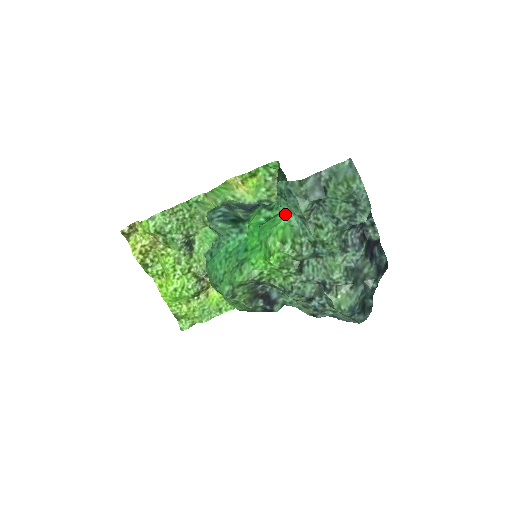
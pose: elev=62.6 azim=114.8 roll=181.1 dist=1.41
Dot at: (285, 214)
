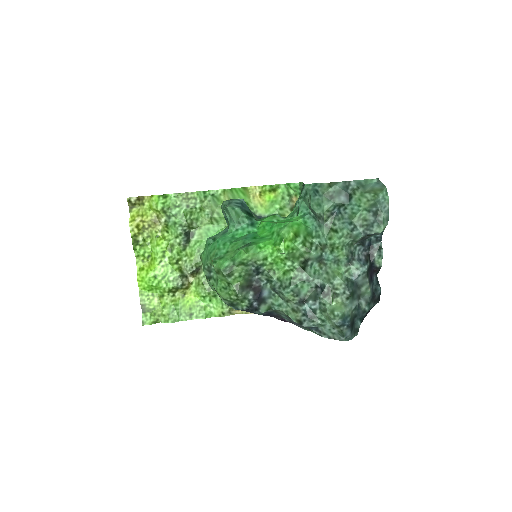
Dot at: (302, 216)
